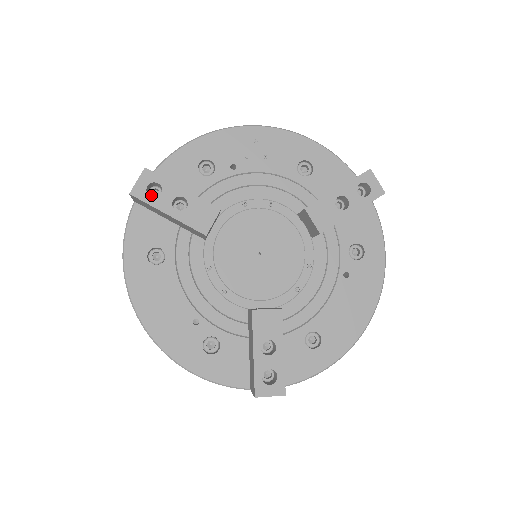
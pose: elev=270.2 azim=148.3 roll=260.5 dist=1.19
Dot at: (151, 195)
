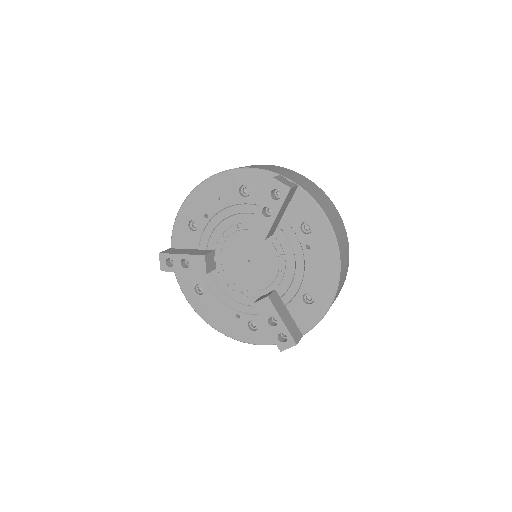
Dot at: (172, 263)
